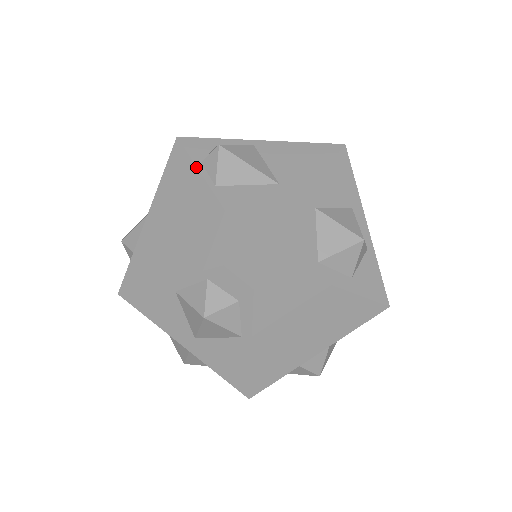
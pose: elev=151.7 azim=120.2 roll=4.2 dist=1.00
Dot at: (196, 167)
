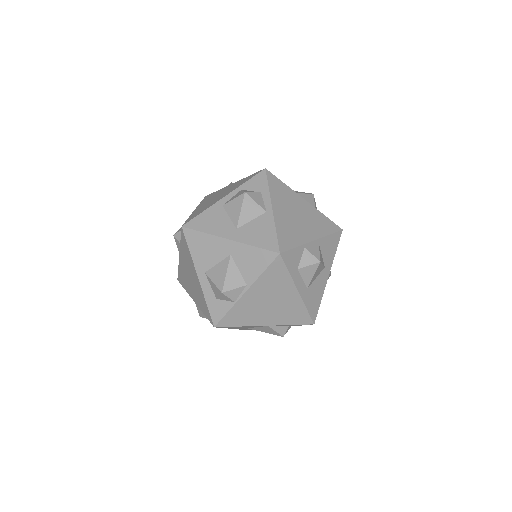
Dot at: (221, 189)
